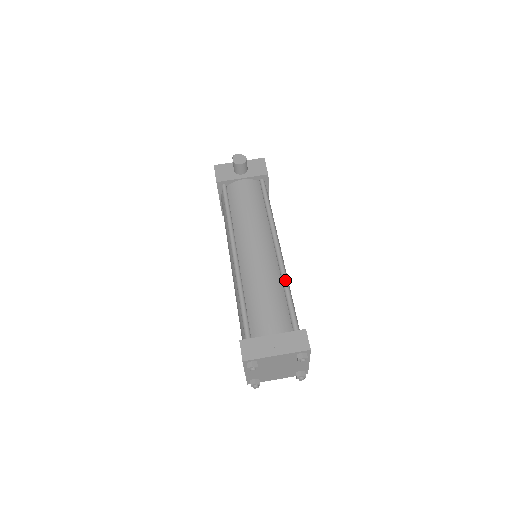
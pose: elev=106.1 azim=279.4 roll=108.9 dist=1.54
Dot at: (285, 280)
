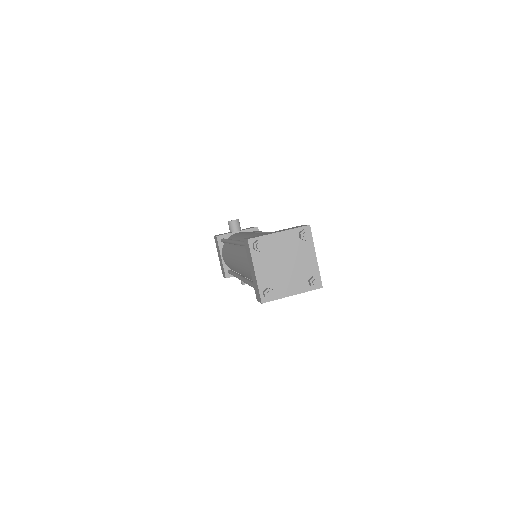
Dot at: occluded
